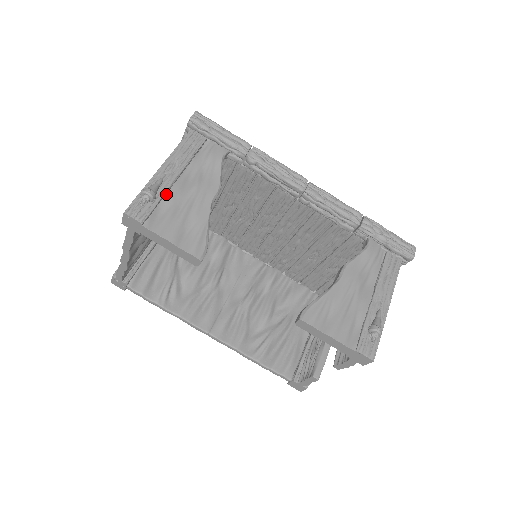
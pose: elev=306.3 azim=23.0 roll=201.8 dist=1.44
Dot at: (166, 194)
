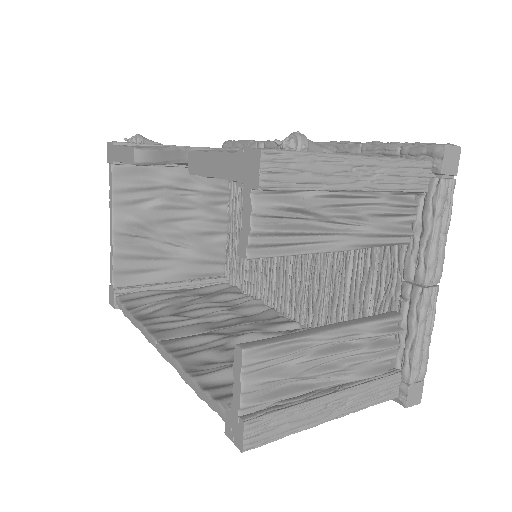
Dot at: occluded
